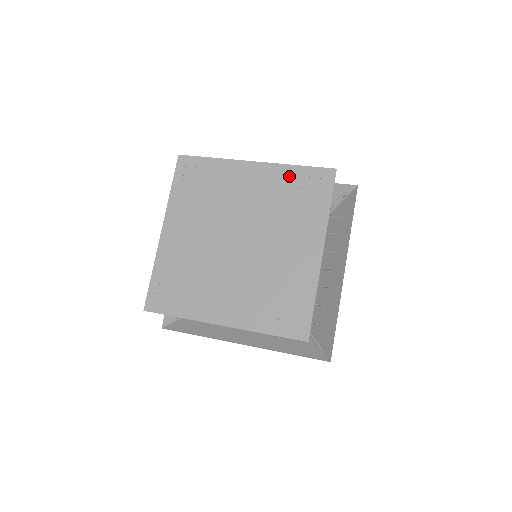
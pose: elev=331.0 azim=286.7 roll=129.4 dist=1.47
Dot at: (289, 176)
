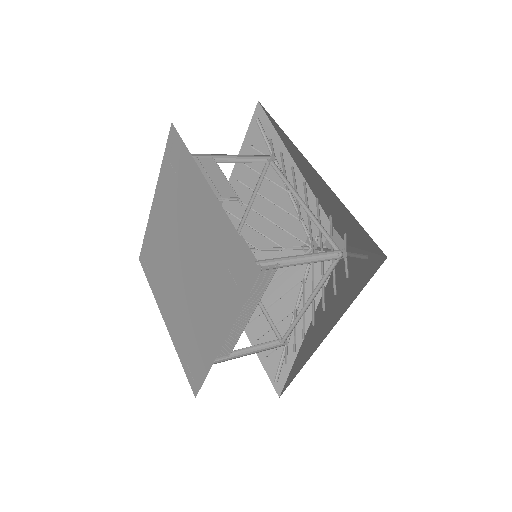
Dot at: (226, 235)
